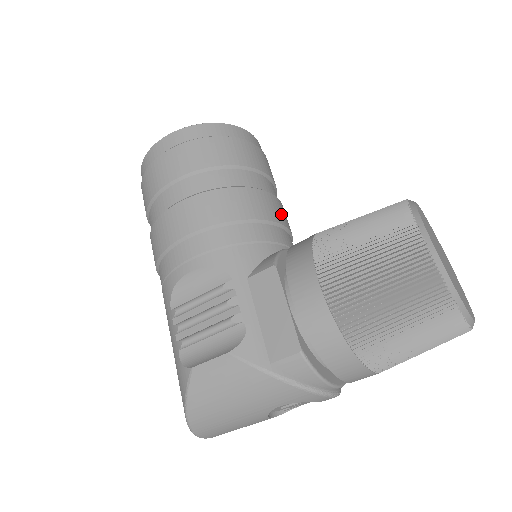
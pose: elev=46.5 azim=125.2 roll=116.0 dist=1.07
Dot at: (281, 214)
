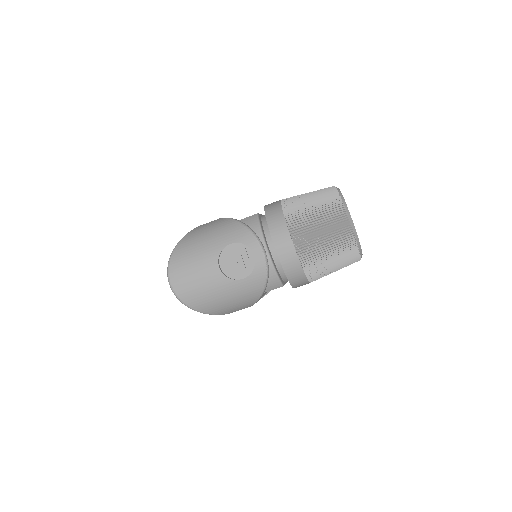
Dot at: occluded
